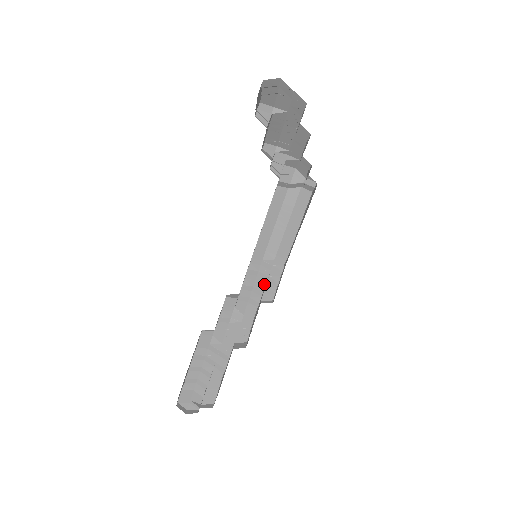
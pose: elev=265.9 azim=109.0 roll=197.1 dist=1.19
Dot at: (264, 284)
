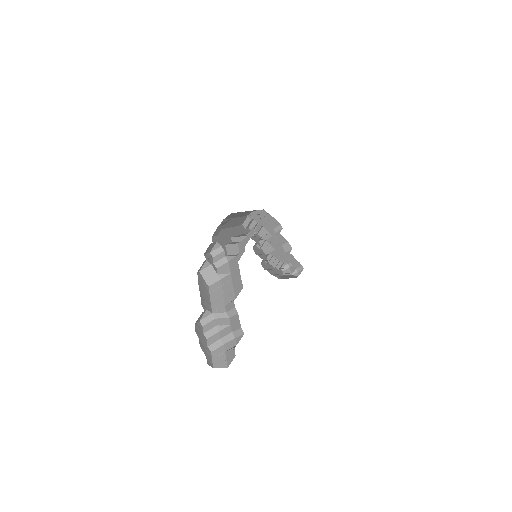
Dot at: (262, 218)
